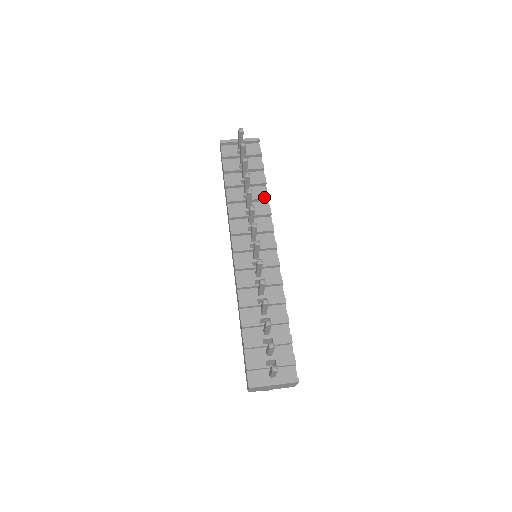
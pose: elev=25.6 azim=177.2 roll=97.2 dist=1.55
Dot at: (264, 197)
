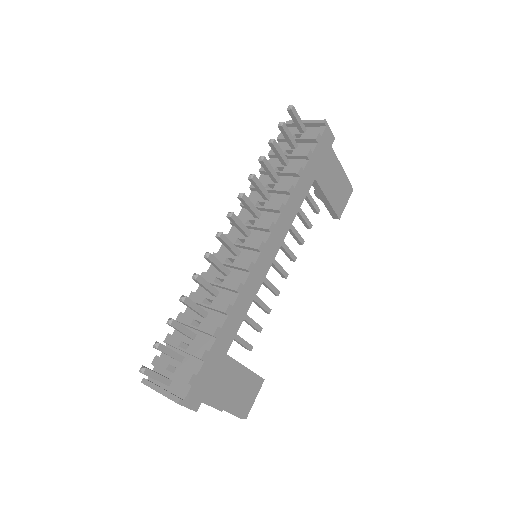
Dot at: (284, 189)
